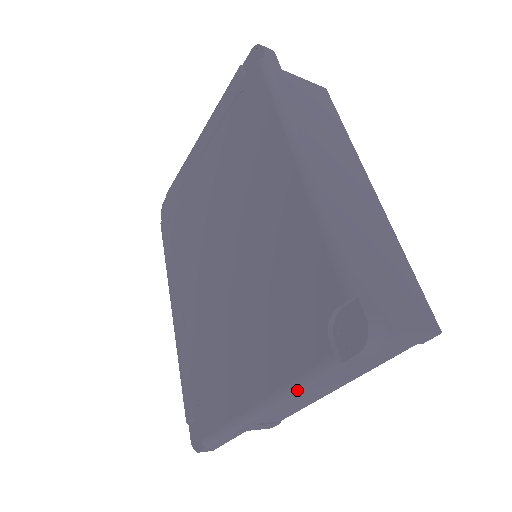
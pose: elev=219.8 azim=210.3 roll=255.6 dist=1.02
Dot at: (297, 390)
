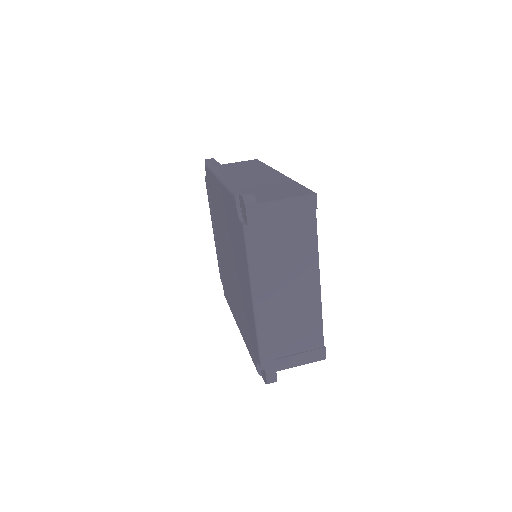
Dot at: (252, 265)
